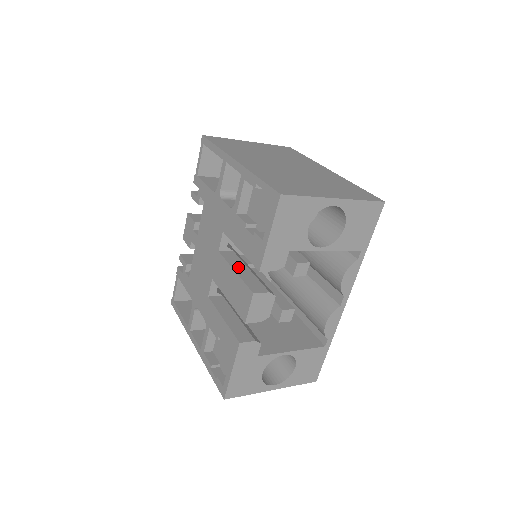
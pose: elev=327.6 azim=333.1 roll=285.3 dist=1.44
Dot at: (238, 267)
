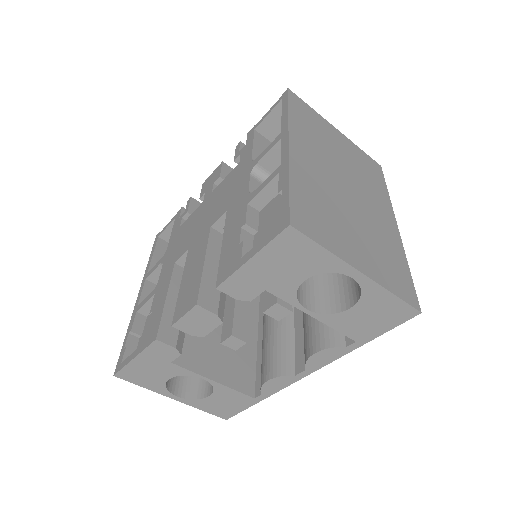
Dot at: (213, 260)
